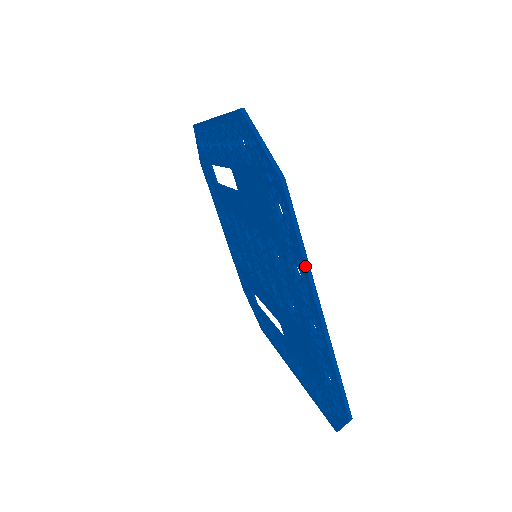
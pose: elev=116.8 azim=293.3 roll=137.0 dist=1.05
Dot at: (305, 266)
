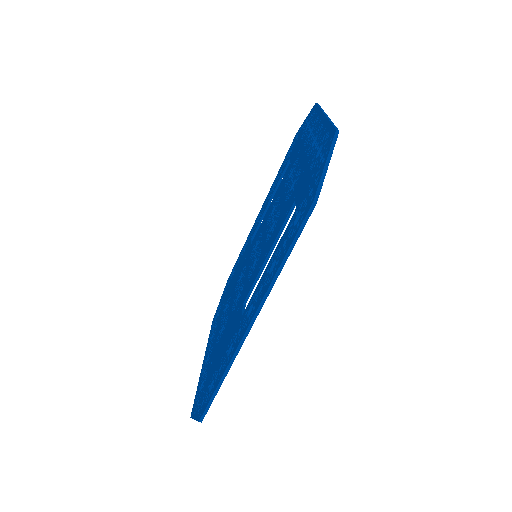
Dot at: (199, 380)
